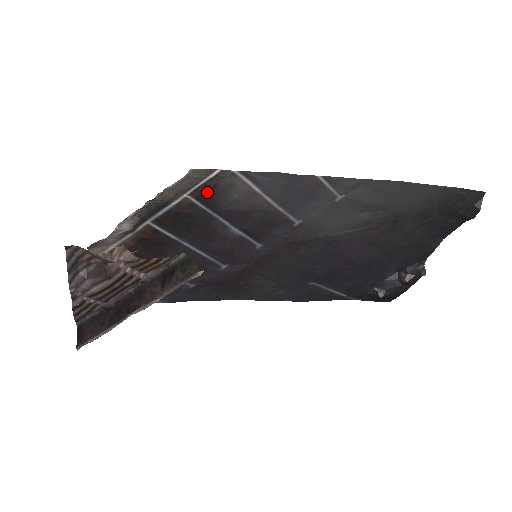
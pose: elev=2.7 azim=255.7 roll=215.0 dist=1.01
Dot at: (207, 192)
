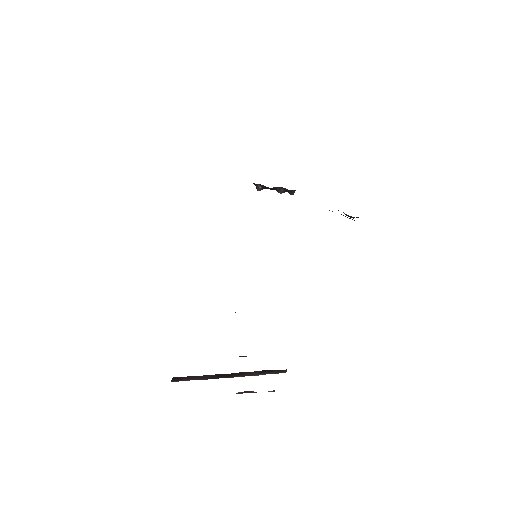
Dot at: occluded
